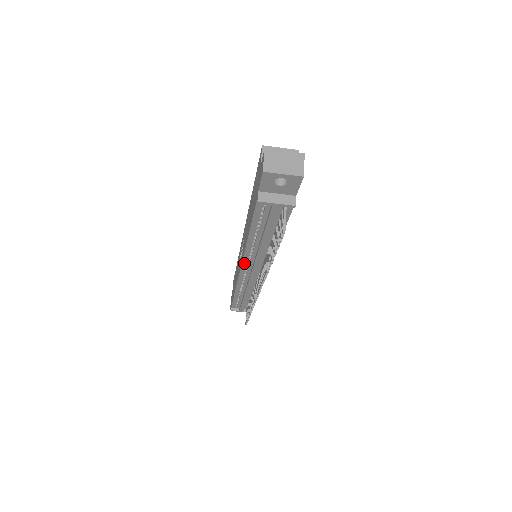
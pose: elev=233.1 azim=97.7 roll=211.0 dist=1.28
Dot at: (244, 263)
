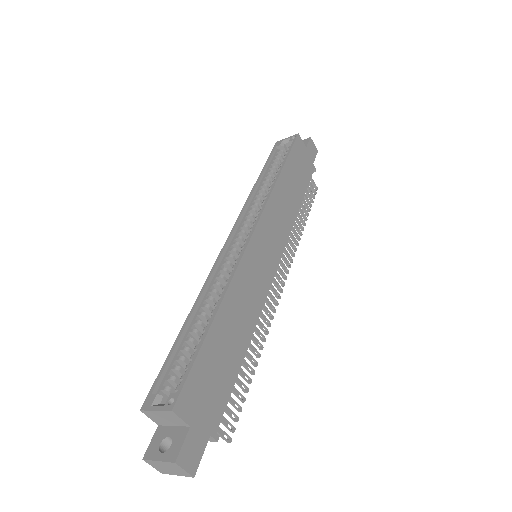
Dot at: occluded
